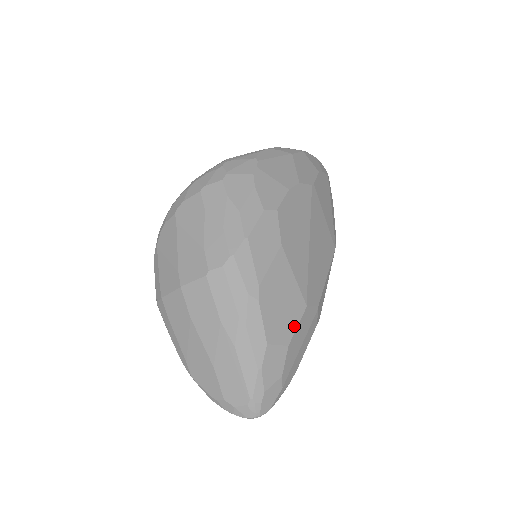
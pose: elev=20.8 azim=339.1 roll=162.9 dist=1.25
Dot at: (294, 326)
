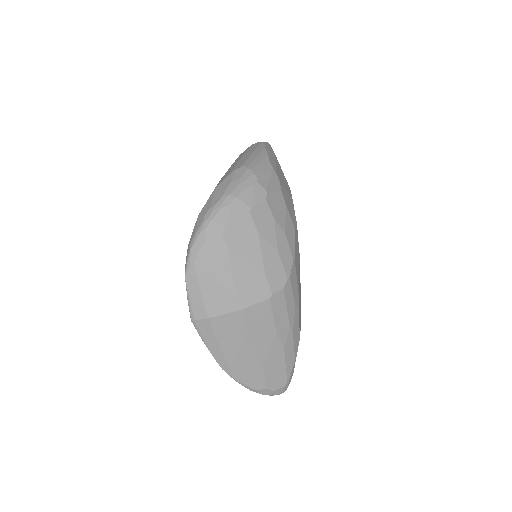
Dot at: (300, 316)
